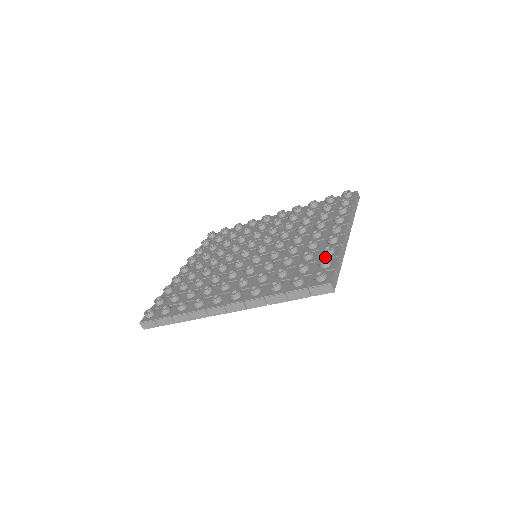
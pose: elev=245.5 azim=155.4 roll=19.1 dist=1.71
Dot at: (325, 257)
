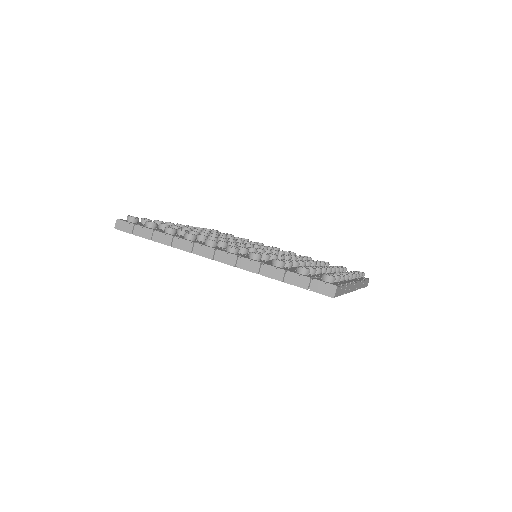
Dot at: occluded
